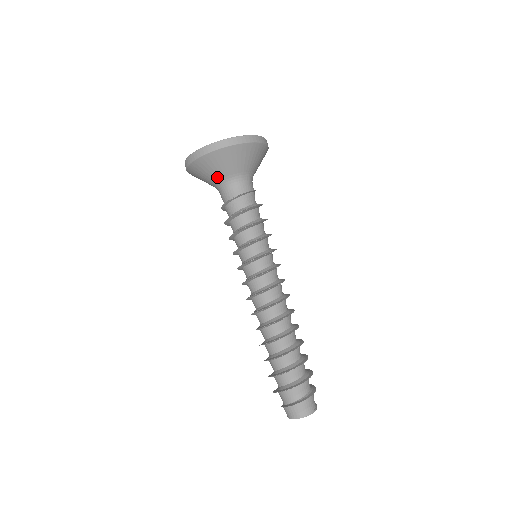
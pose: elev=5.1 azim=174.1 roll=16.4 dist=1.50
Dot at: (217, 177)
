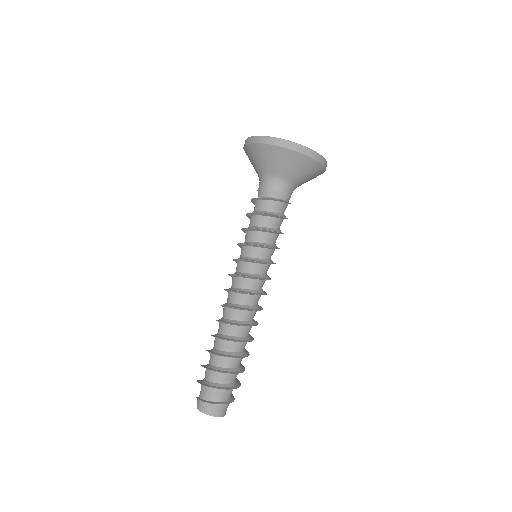
Dot at: (290, 175)
